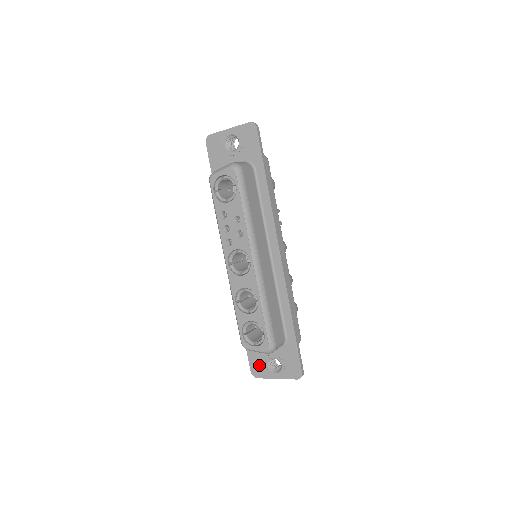
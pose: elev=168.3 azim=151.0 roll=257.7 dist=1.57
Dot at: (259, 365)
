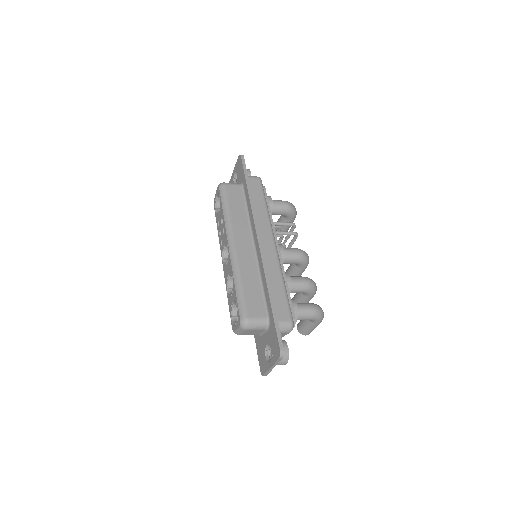
Dot at: (262, 359)
